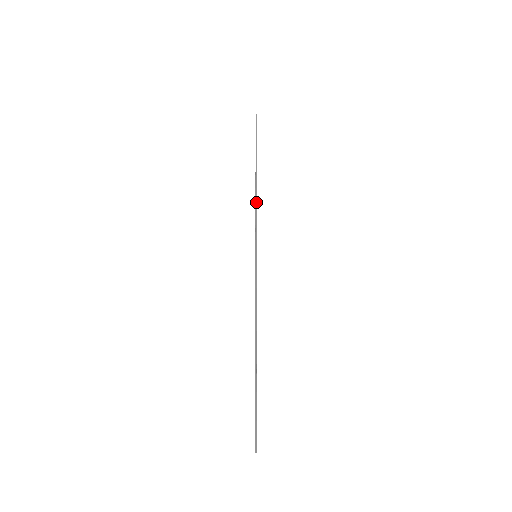
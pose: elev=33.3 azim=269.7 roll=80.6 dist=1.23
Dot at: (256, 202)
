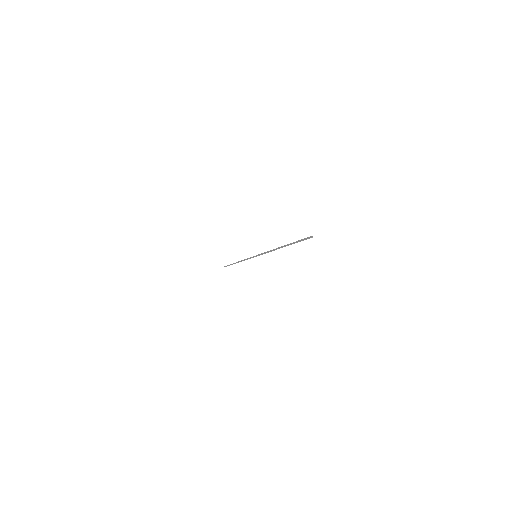
Dot at: (244, 260)
